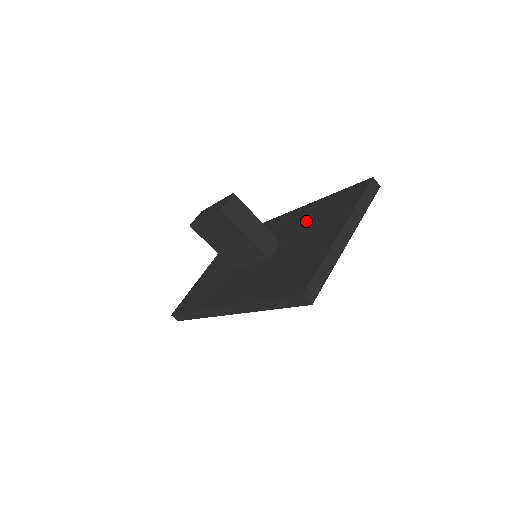
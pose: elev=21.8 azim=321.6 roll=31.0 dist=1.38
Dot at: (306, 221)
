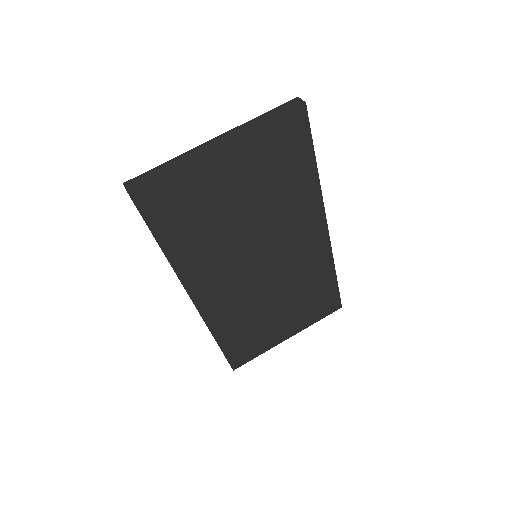
Dot at: occluded
